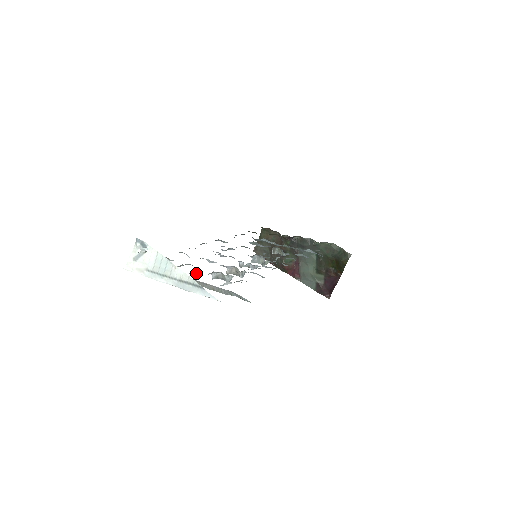
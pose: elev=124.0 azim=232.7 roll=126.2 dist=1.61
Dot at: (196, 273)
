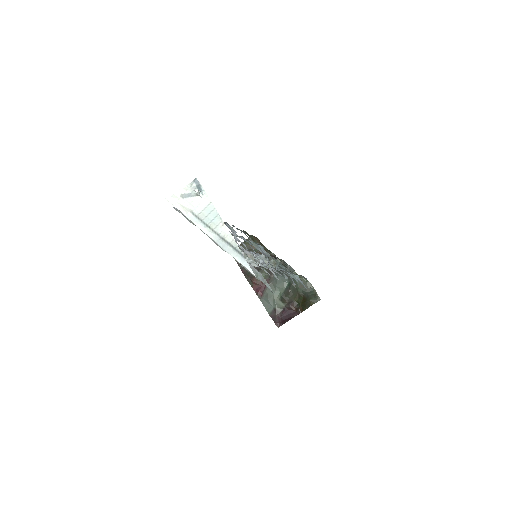
Dot at: occluded
